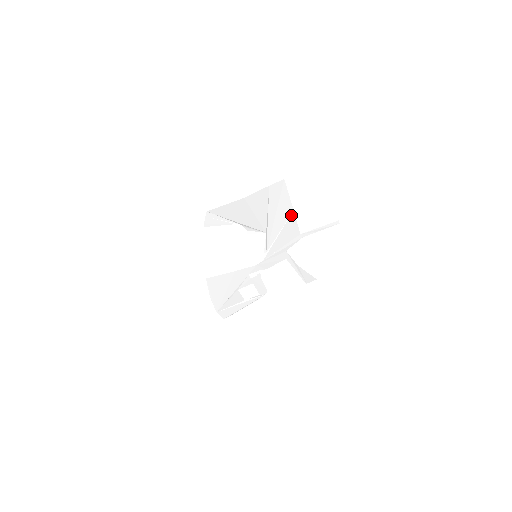
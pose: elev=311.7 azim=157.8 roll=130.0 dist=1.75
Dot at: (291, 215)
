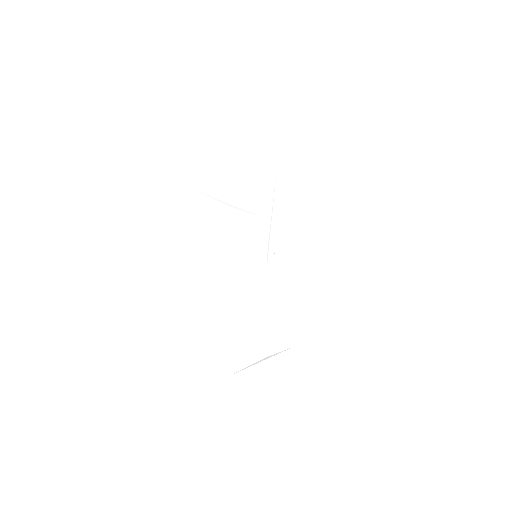
Dot at: (277, 180)
